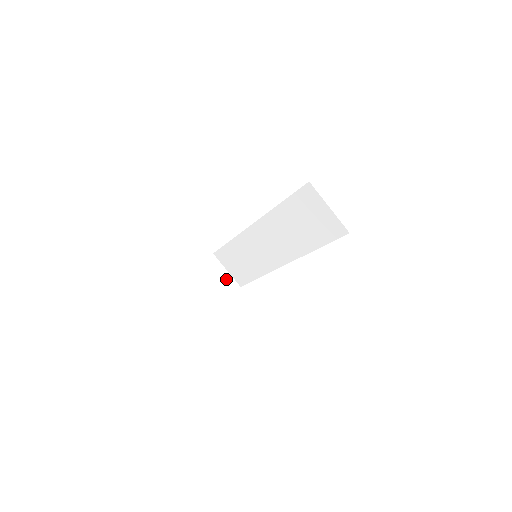
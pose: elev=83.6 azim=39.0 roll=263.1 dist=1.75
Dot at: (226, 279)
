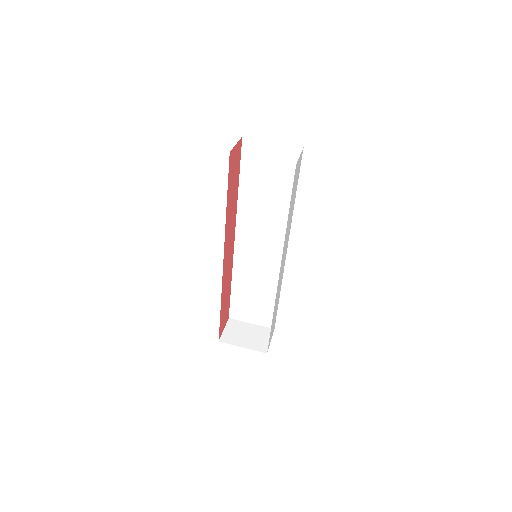
Dot at: (256, 330)
